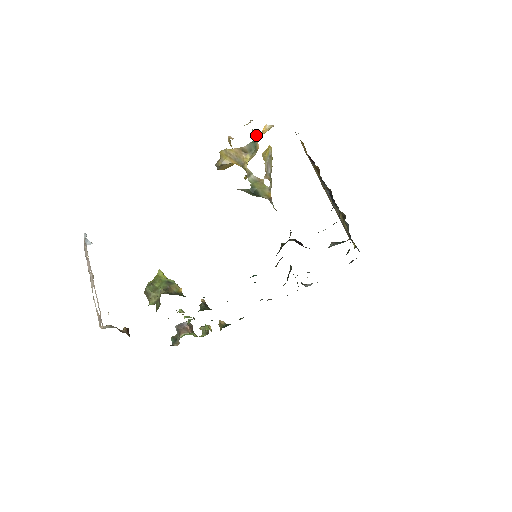
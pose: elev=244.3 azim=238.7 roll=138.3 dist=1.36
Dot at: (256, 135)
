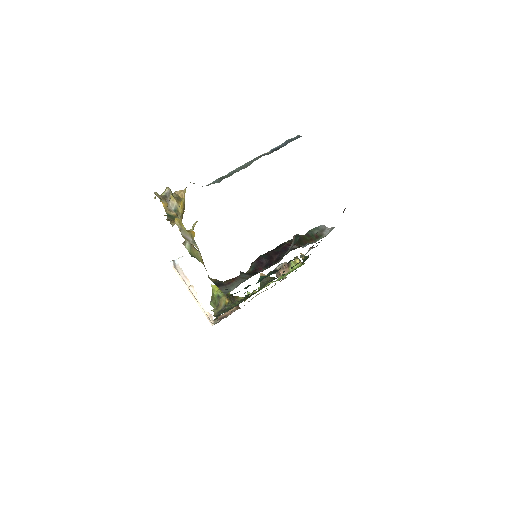
Dot at: (169, 197)
